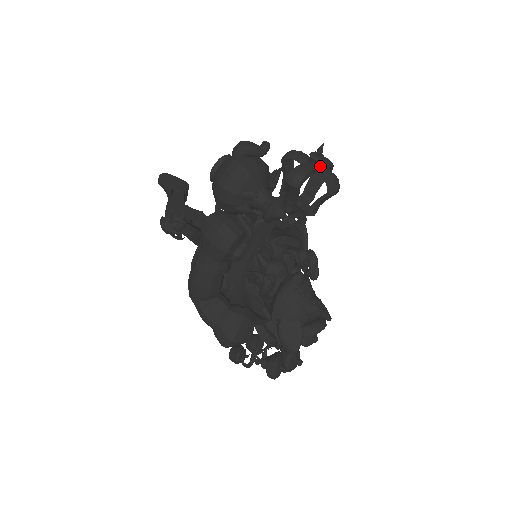
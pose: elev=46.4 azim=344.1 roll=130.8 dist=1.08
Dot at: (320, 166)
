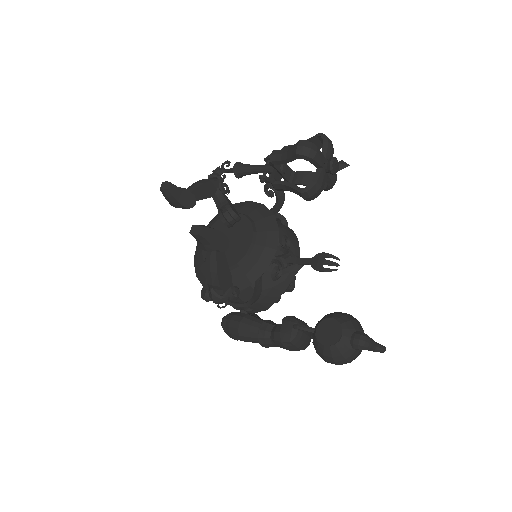
Dot at: occluded
